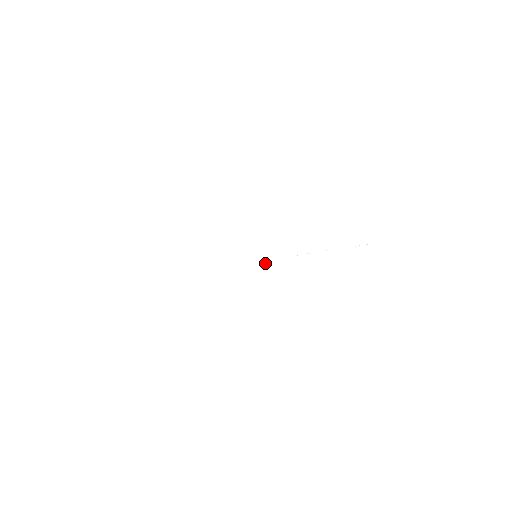
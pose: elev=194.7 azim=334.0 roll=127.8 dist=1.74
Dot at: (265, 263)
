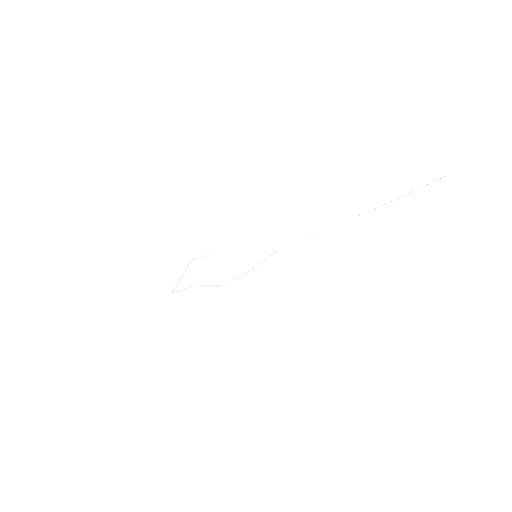
Dot at: occluded
